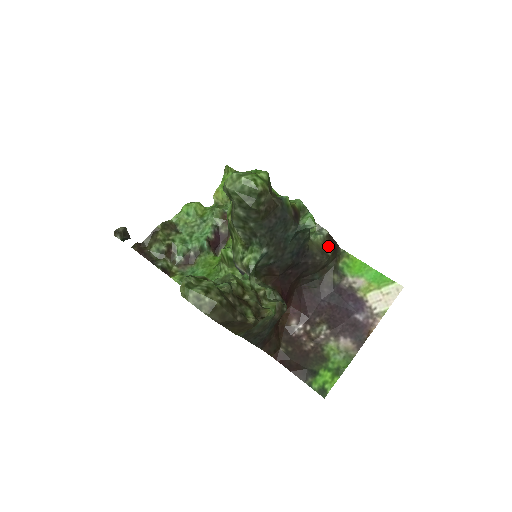
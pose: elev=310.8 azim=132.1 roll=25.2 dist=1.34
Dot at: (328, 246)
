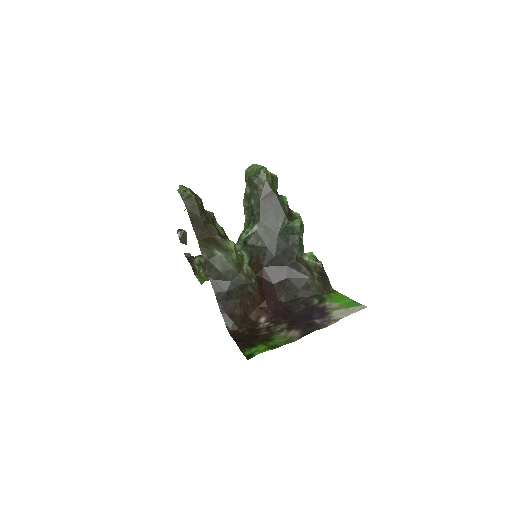
Dot at: (317, 271)
